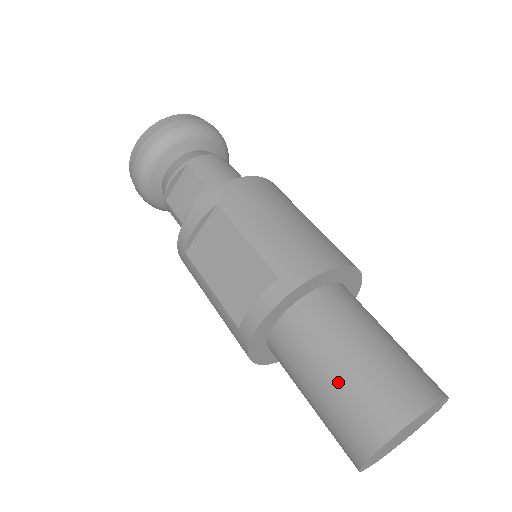
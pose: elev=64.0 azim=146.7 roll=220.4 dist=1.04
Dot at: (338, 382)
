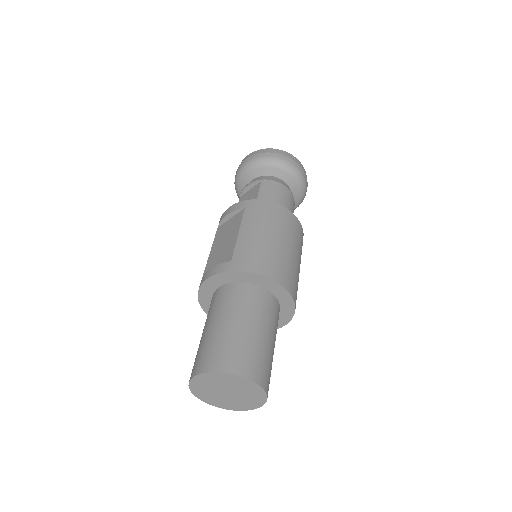
Dot at: (212, 332)
